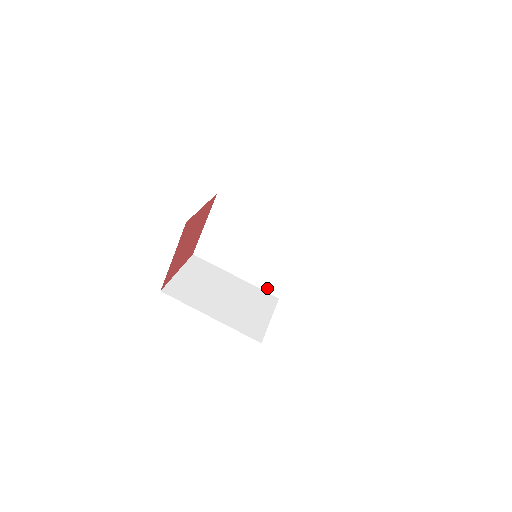
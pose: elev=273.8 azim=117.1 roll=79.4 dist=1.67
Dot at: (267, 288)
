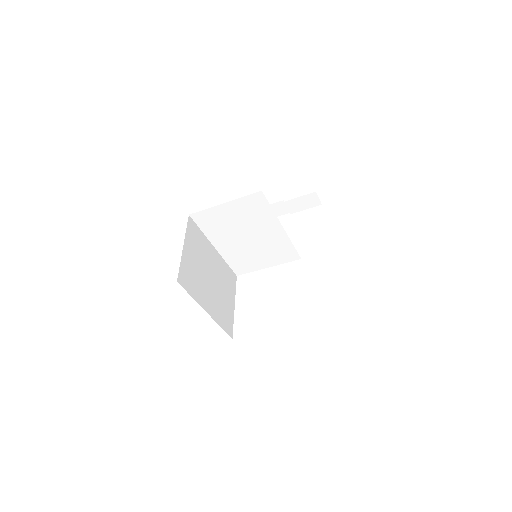
Dot at: (234, 266)
